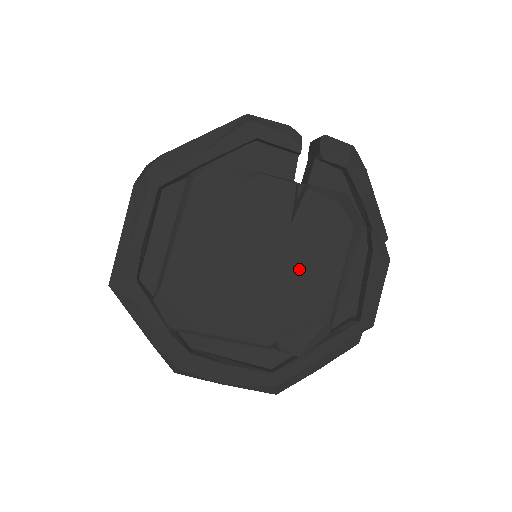
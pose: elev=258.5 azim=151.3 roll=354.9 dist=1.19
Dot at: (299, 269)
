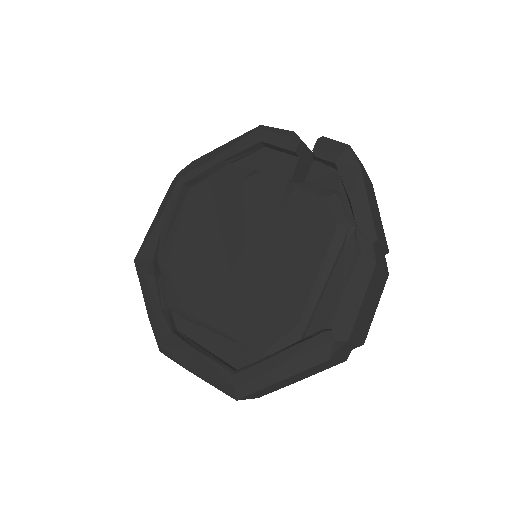
Dot at: (277, 262)
